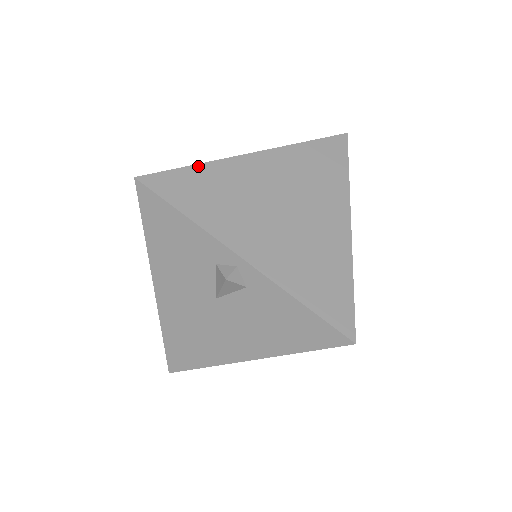
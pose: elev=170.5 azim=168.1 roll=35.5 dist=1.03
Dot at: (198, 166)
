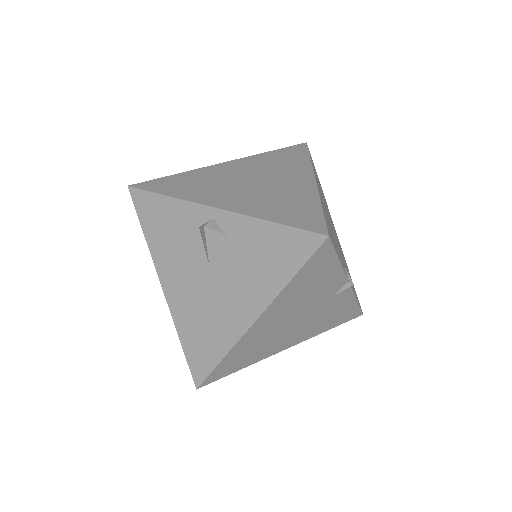
Dot at: (179, 174)
